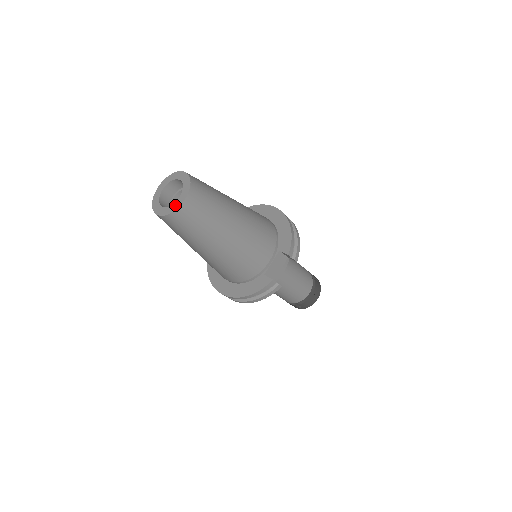
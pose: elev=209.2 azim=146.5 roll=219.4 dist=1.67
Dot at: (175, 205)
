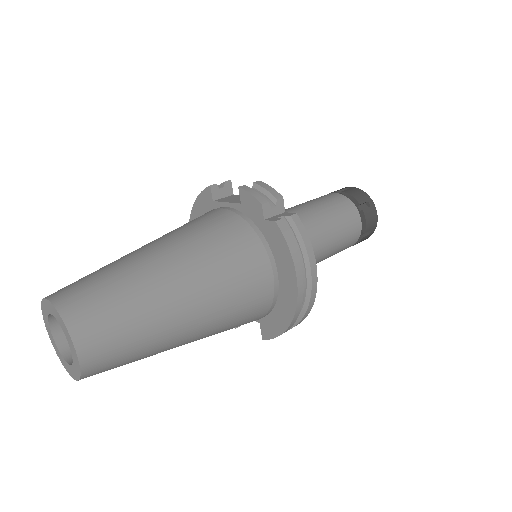
Dot at: (63, 362)
